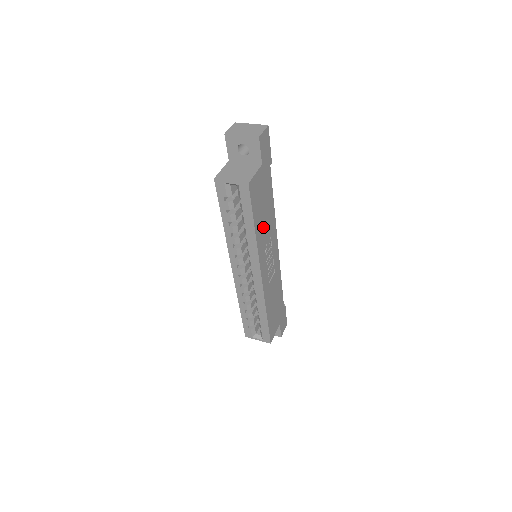
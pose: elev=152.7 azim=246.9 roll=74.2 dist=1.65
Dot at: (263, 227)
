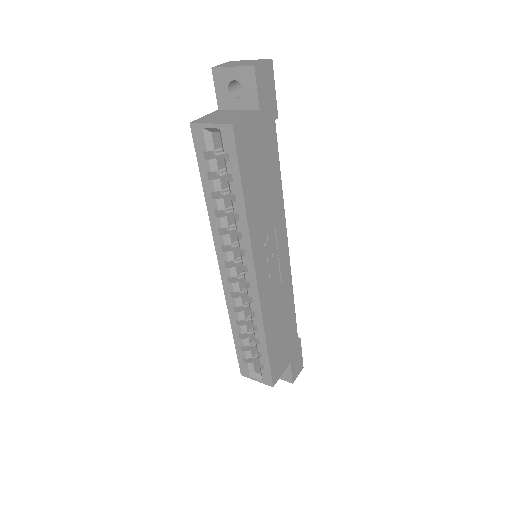
Dot at: (261, 206)
